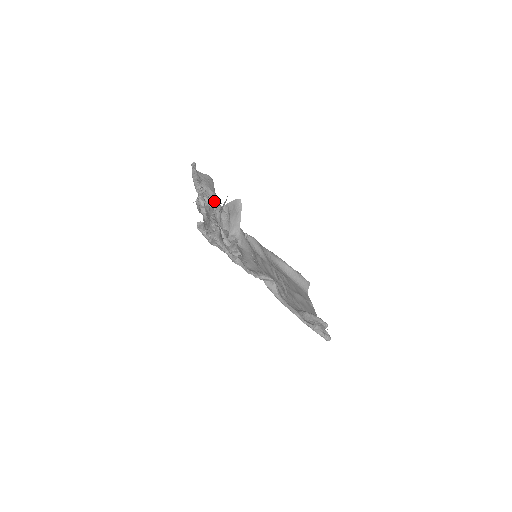
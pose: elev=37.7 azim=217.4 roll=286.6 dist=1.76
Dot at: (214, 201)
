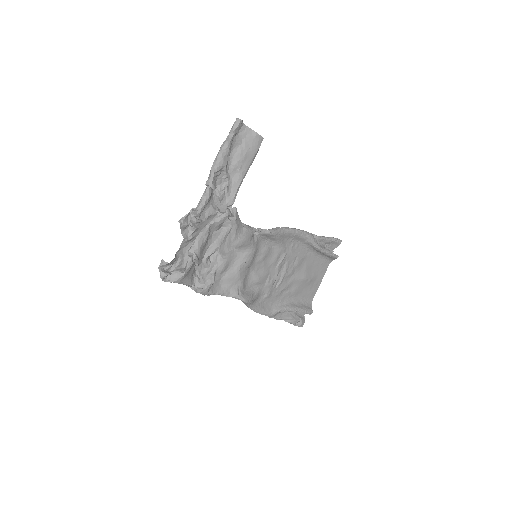
Dot at: (229, 196)
